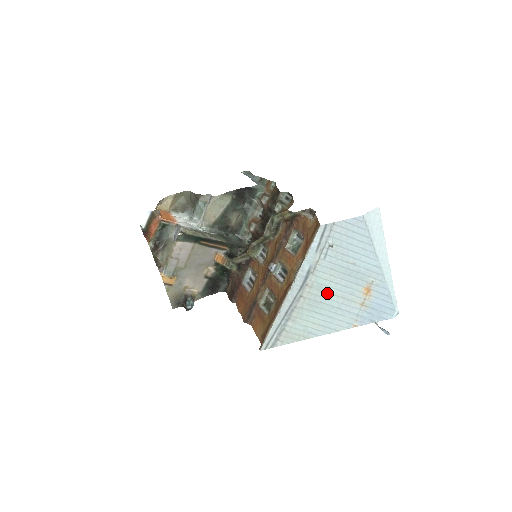
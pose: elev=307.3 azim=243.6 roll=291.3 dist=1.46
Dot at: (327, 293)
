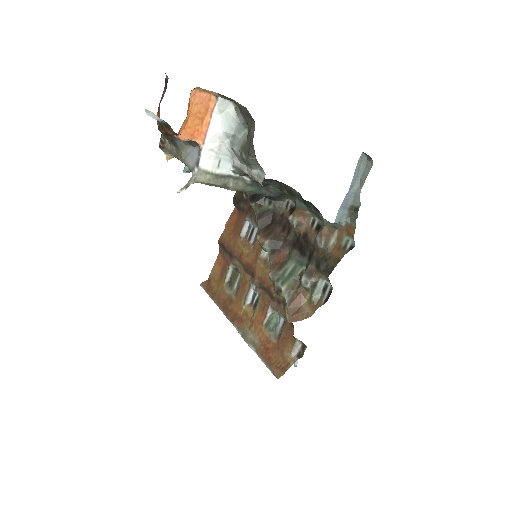
Dot at: occluded
